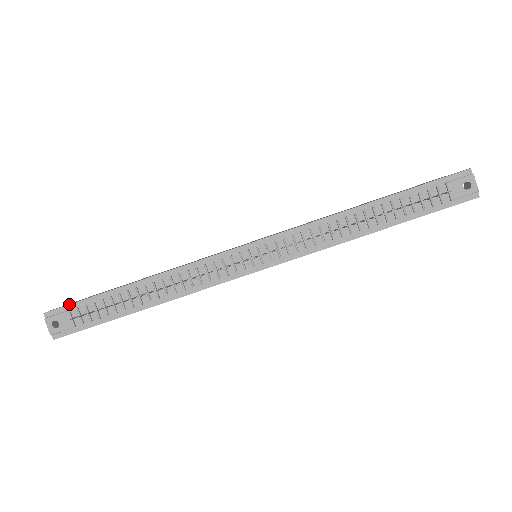
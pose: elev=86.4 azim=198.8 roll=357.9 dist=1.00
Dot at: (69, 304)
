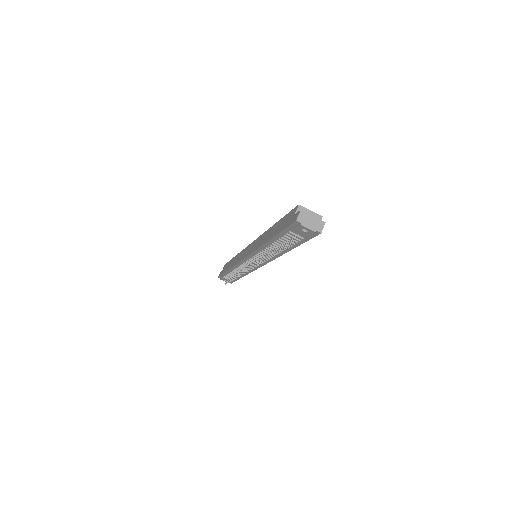
Dot at: (220, 275)
